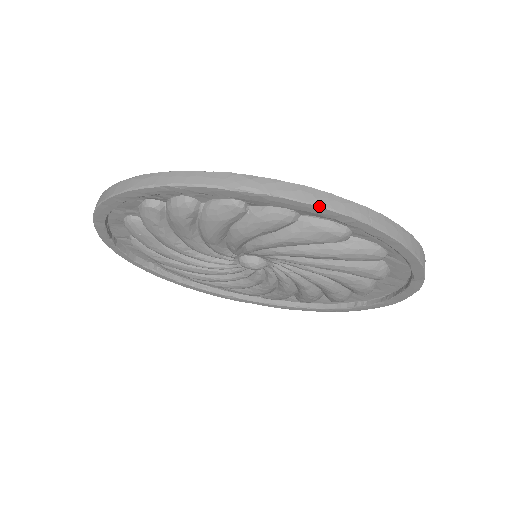
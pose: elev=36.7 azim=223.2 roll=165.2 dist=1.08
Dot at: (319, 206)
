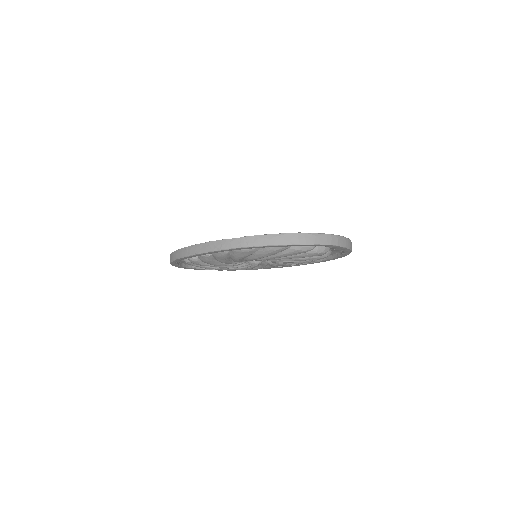
Dot at: (219, 250)
